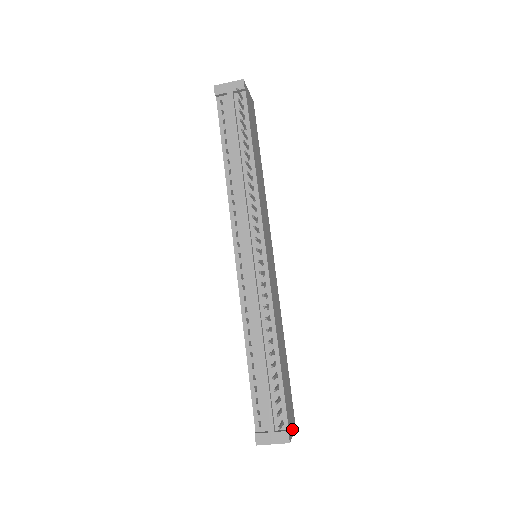
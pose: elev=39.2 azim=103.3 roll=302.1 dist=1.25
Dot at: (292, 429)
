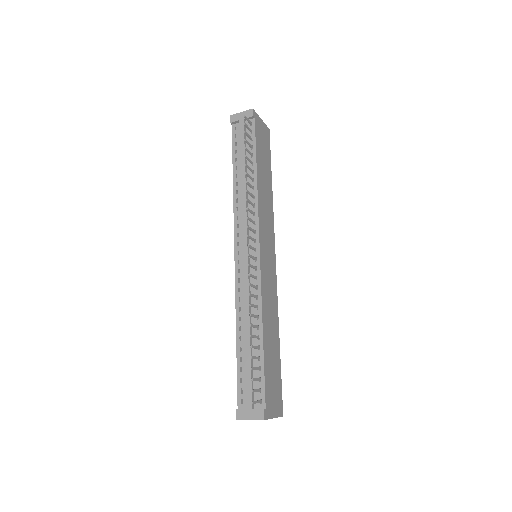
Dot at: (274, 413)
